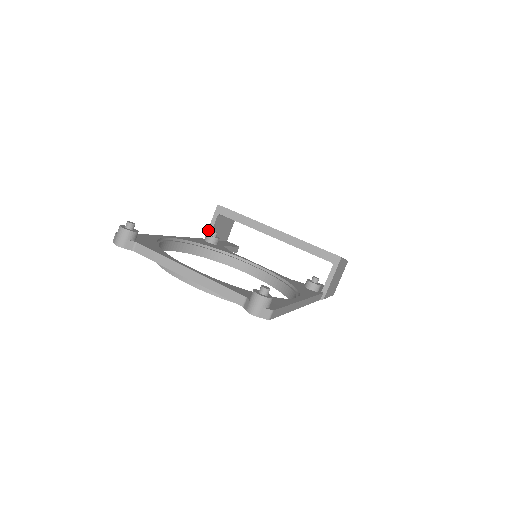
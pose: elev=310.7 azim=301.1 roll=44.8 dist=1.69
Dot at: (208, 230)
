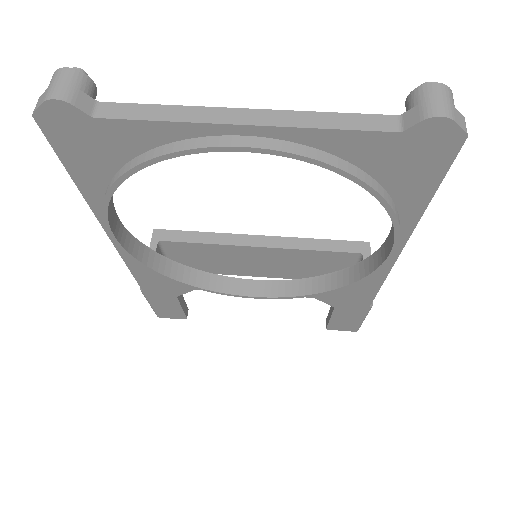
Dot at: occluded
